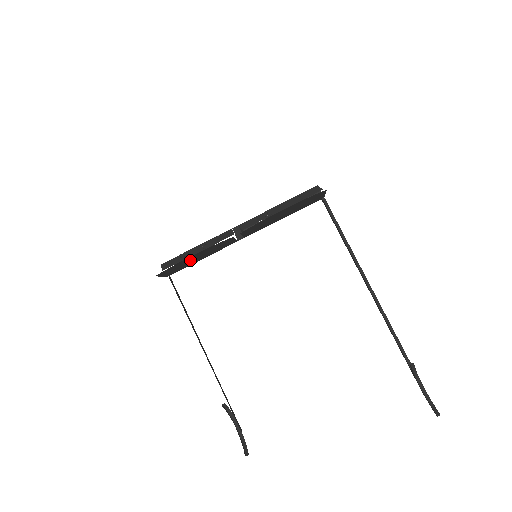
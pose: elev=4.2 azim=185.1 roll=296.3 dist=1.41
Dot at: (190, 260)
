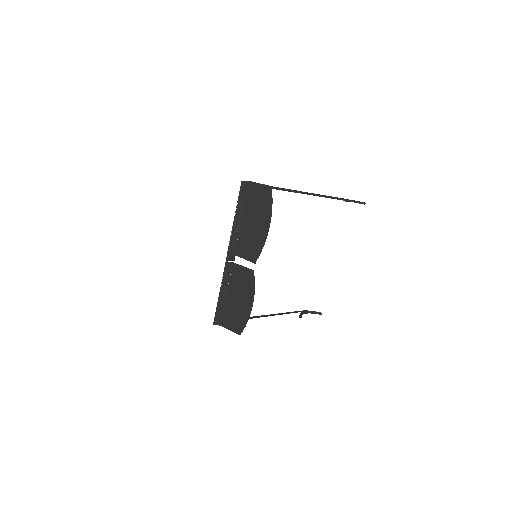
Dot at: (240, 305)
